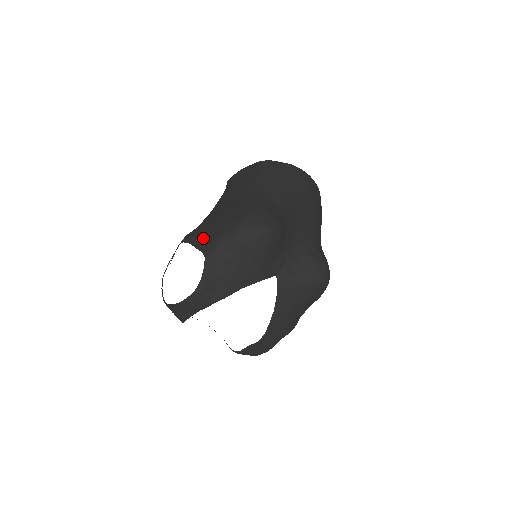
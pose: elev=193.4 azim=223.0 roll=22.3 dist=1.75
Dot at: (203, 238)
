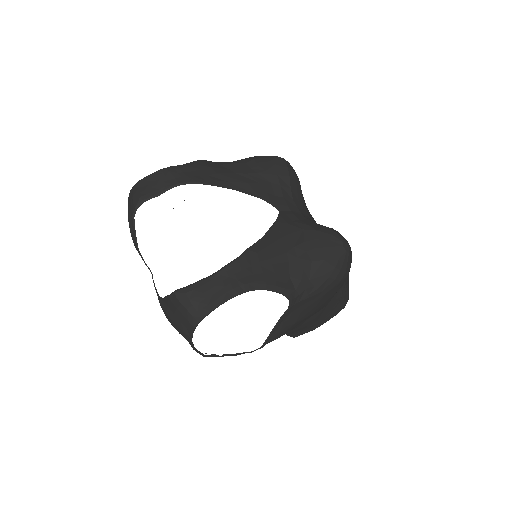
Dot at: occluded
